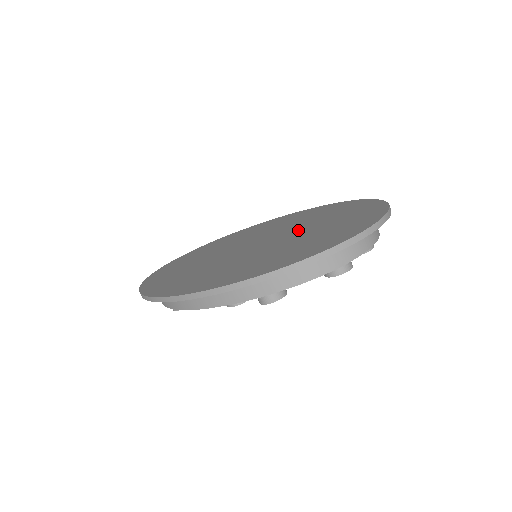
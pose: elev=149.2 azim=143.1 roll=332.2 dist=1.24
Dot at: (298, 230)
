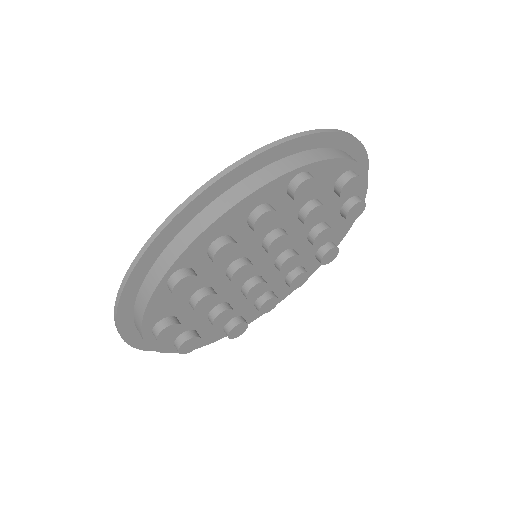
Dot at: occluded
